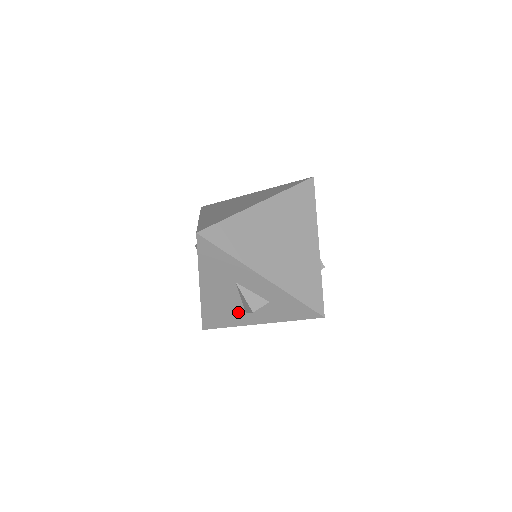
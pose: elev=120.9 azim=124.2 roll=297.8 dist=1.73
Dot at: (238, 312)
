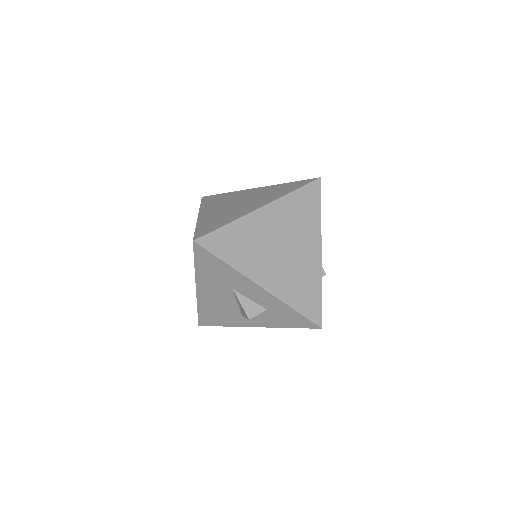
Dot at: (235, 315)
